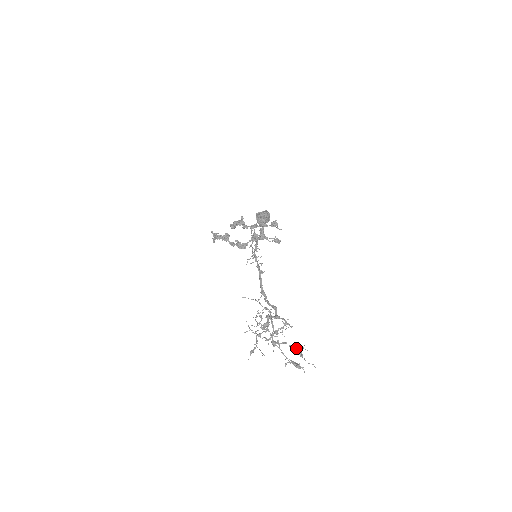
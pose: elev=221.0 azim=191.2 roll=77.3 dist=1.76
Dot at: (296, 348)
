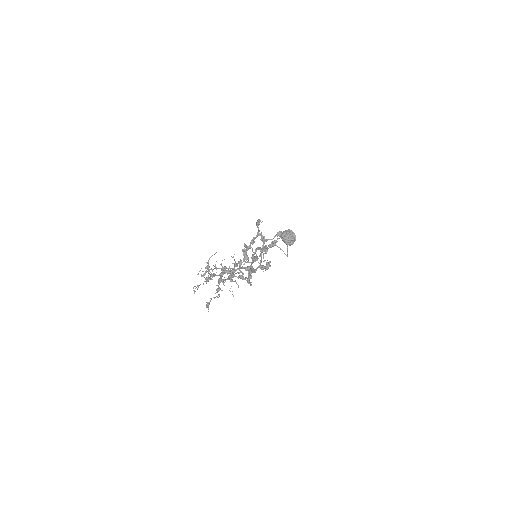
Dot at: occluded
